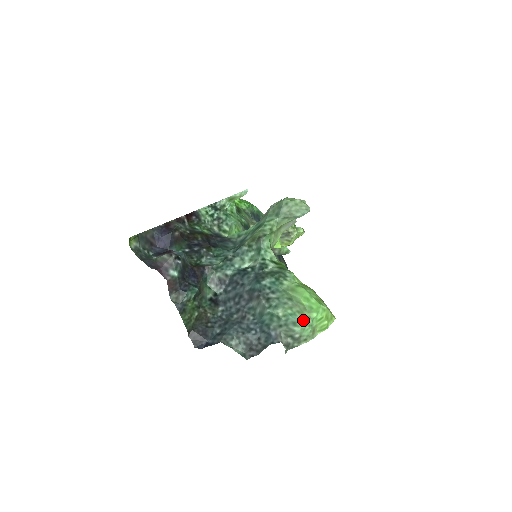
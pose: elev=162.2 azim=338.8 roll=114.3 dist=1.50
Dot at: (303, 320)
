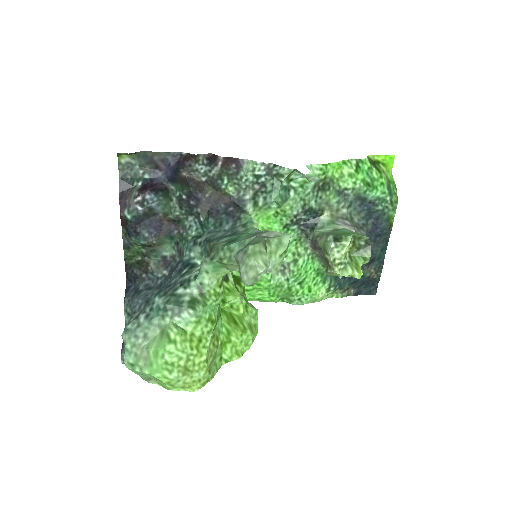
Dot at: (133, 364)
